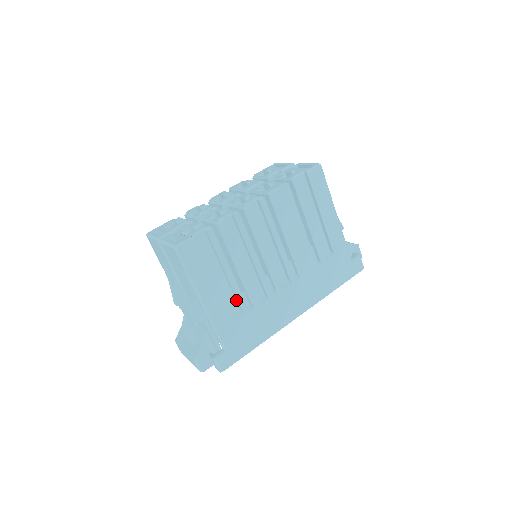
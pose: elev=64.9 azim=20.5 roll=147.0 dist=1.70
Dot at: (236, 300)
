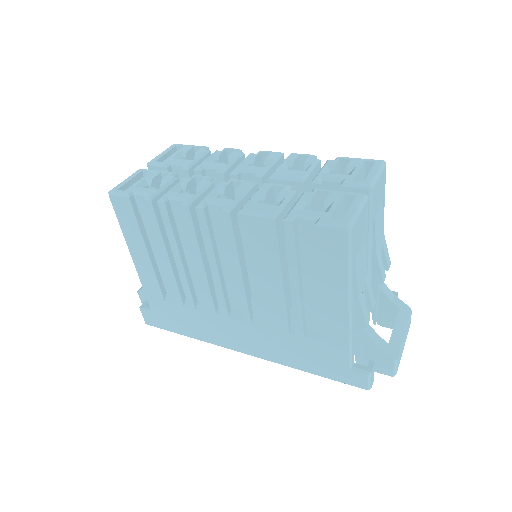
Dot at: occluded
